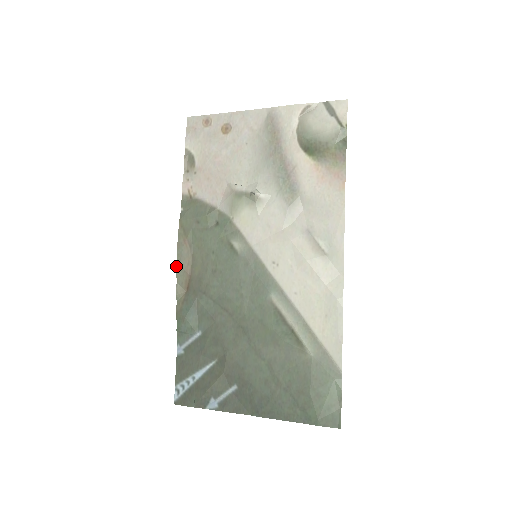
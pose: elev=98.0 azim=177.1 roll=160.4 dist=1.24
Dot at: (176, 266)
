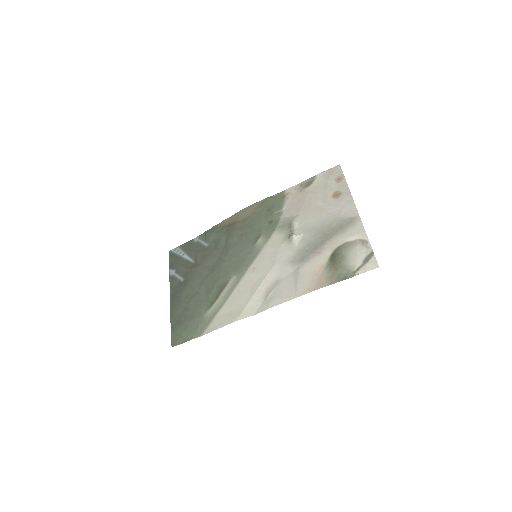
Dot at: (239, 211)
